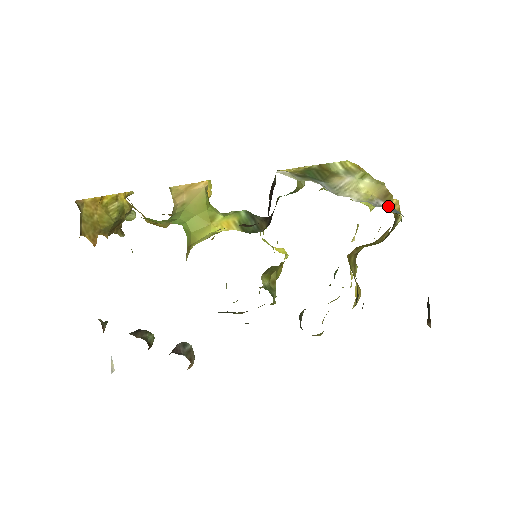
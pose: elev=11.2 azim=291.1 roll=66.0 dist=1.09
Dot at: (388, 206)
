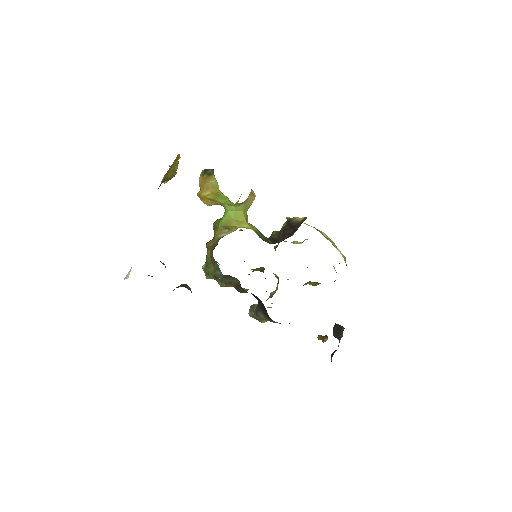
Dot at: occluded
